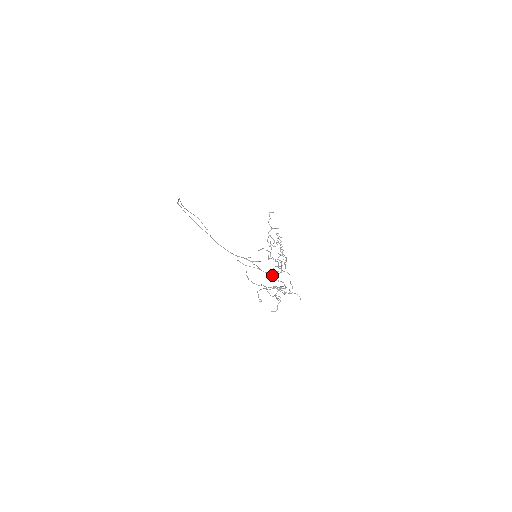
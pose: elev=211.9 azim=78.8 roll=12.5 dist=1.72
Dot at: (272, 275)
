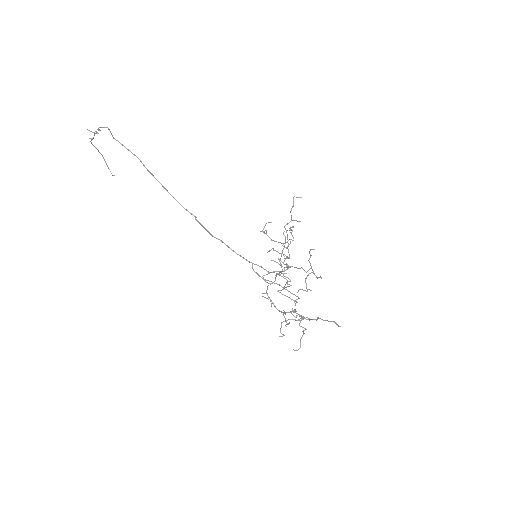
Dot at: (295, 295)
